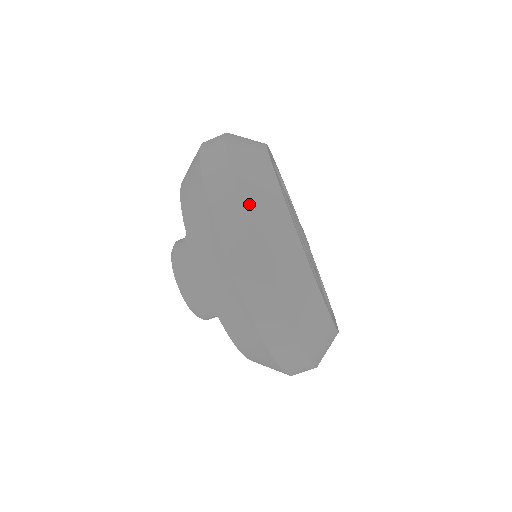
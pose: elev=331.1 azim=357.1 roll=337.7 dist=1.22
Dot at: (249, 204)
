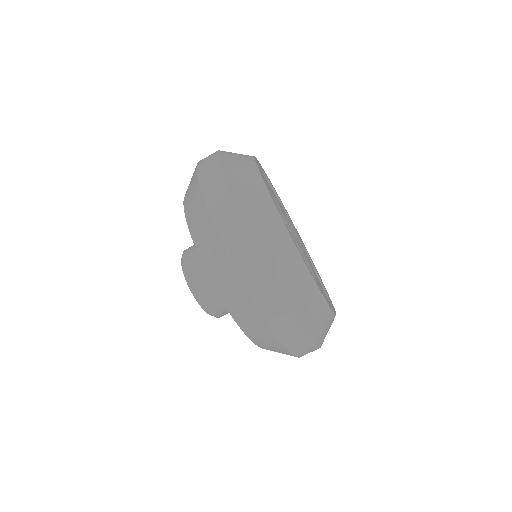
Dot at: (282, 285)
